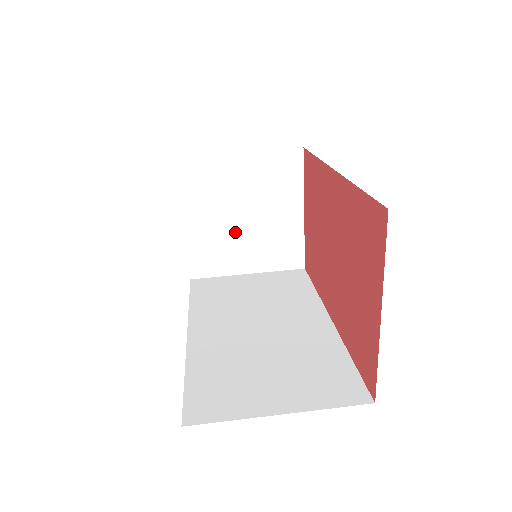
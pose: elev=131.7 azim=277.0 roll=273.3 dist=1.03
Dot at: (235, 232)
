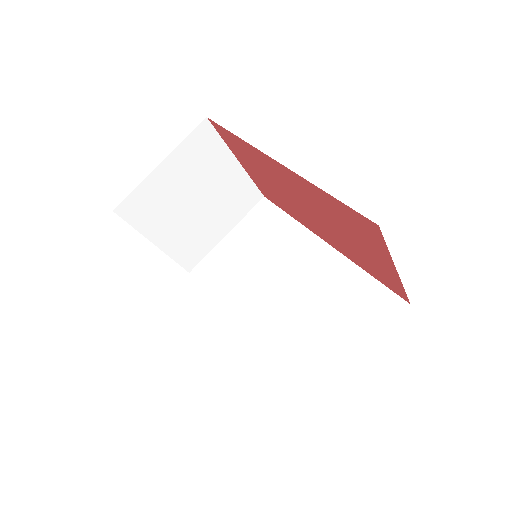
Dot at: (198, 218)
